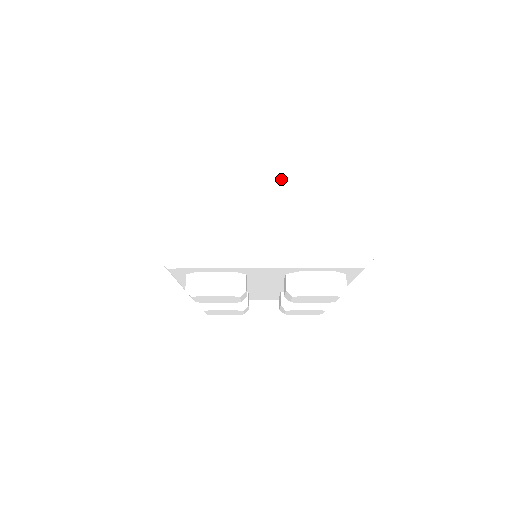
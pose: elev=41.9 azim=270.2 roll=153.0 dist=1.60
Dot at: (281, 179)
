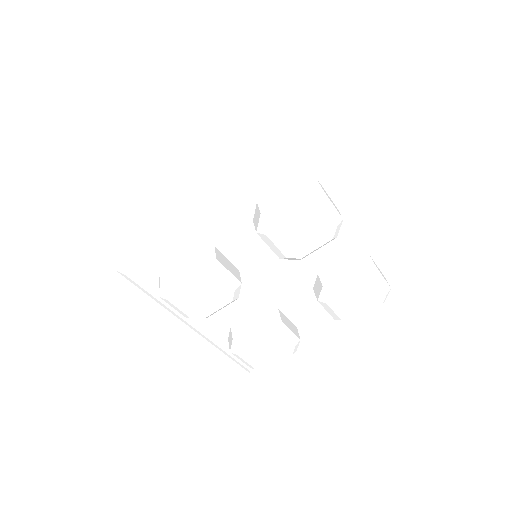
Dot at: (214, 148)
